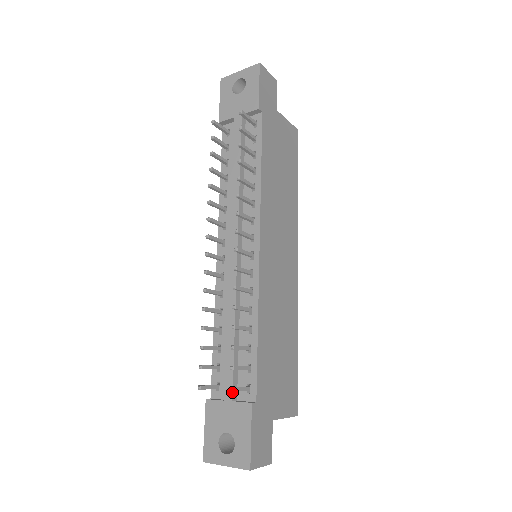
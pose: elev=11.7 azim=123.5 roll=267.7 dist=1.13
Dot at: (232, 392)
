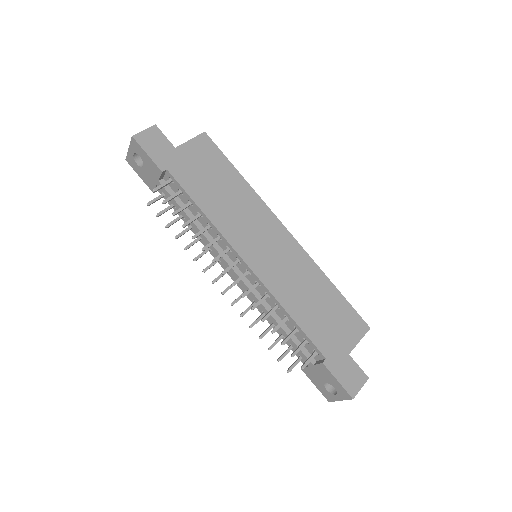
Dot at: occluded
